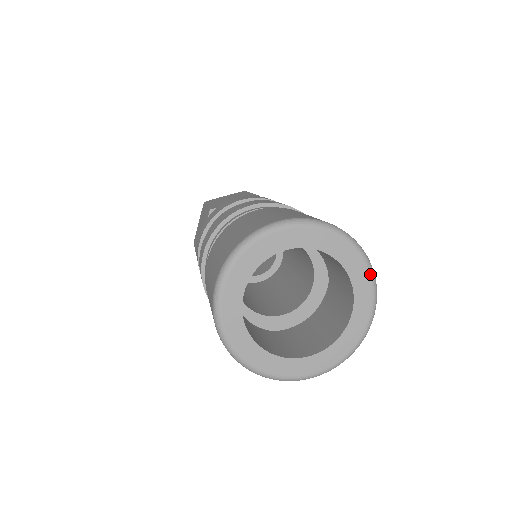
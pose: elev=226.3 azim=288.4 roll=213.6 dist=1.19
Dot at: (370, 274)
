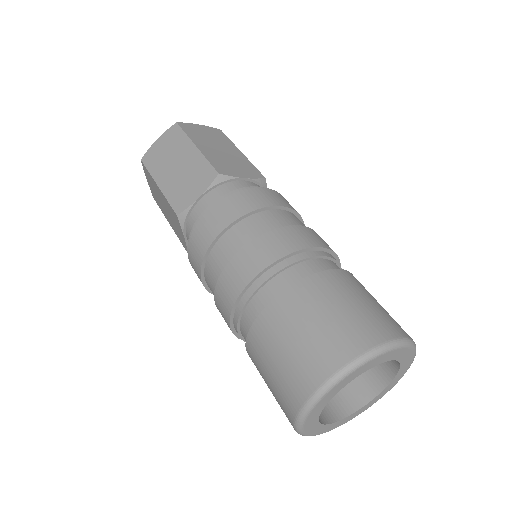
Dot at: occluded
